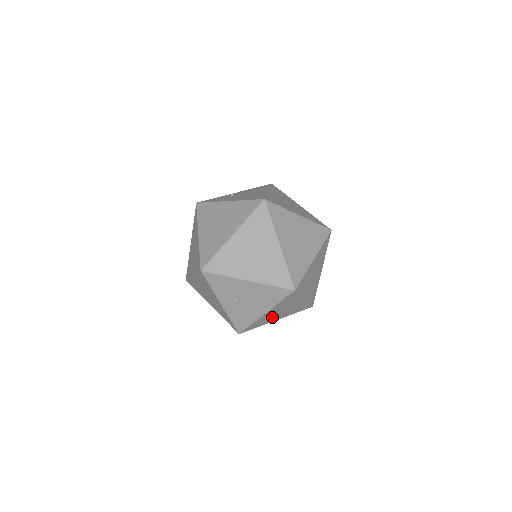
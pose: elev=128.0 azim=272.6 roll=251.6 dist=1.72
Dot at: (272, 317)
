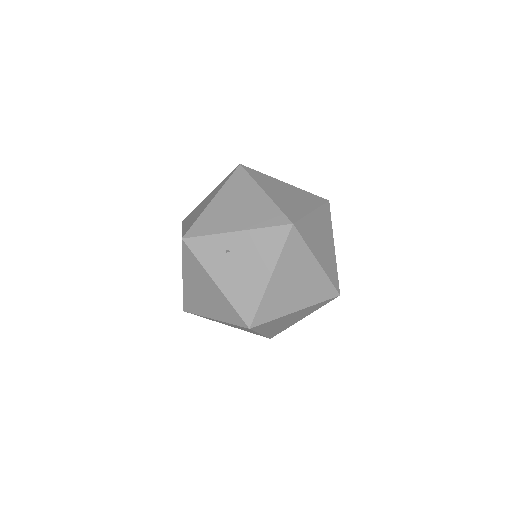
Dot at: occluded
